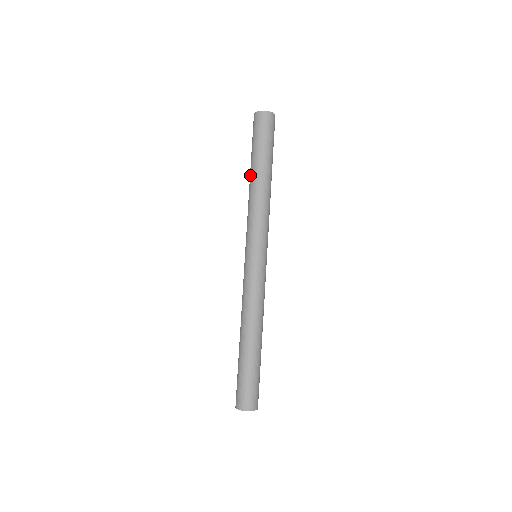
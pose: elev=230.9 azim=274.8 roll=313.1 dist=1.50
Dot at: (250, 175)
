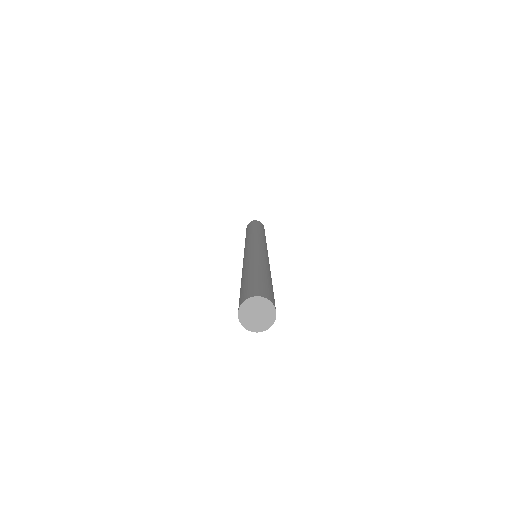
Dot at: (249, 230)
